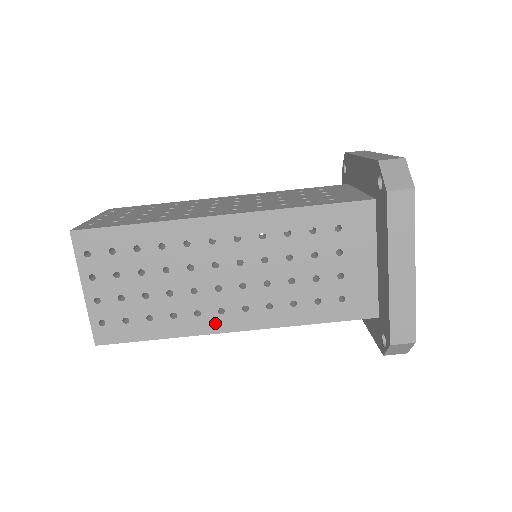
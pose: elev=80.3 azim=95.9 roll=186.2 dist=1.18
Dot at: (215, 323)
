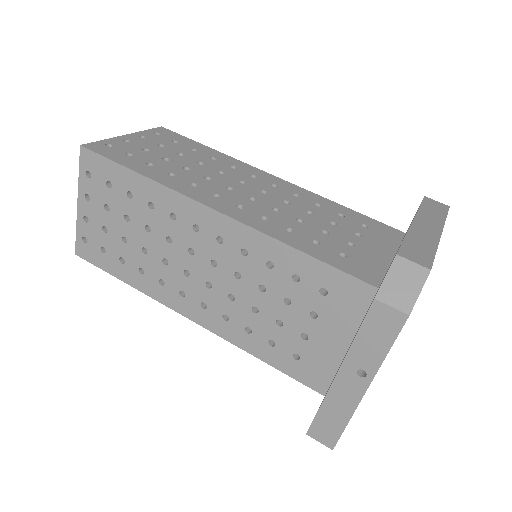
Dot at: (201, 196)
